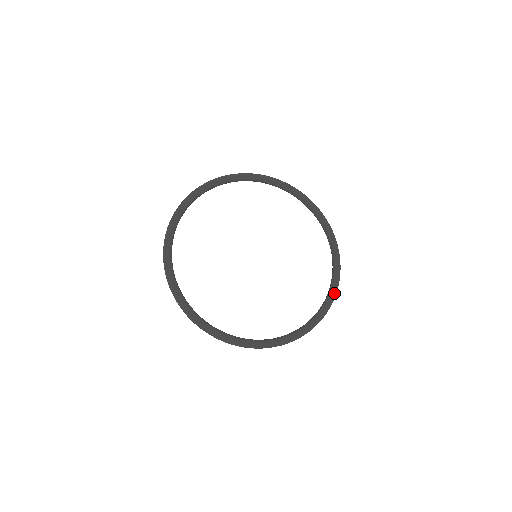
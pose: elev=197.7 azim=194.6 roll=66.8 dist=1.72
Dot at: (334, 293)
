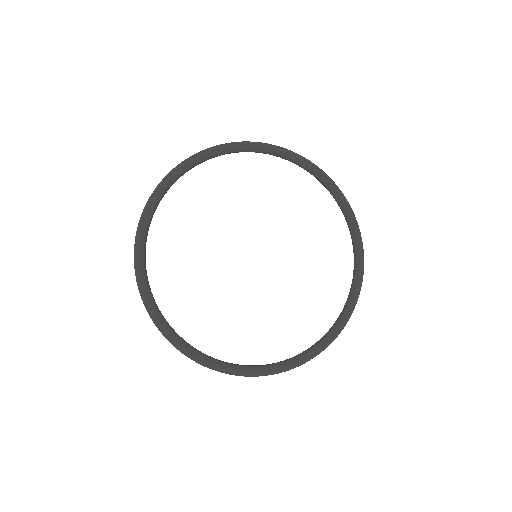
Dot at: (360, 279)
